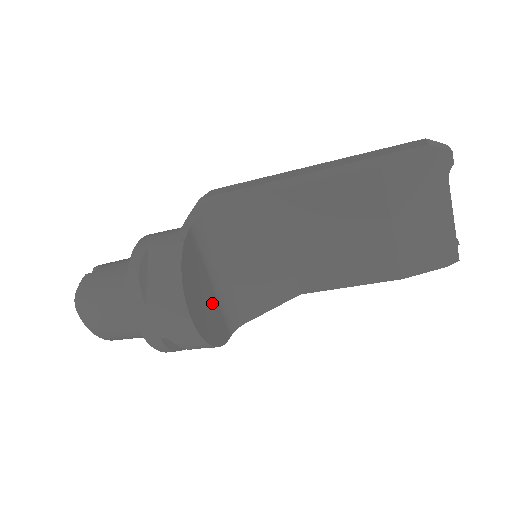
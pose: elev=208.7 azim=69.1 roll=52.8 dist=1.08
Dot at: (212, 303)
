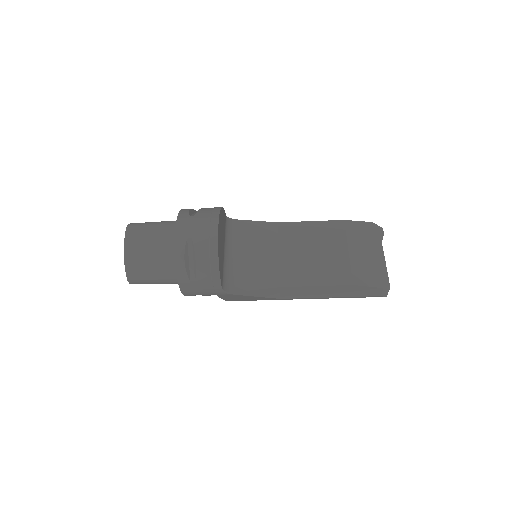
Dot at: (222, 253)
